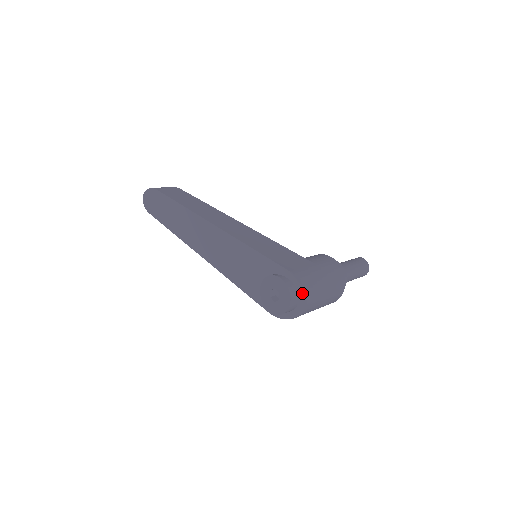
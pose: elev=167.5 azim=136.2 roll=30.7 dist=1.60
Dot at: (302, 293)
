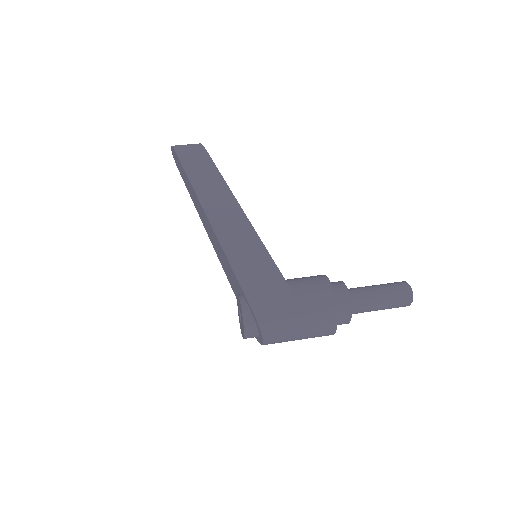
Dot at: (259, 332)
